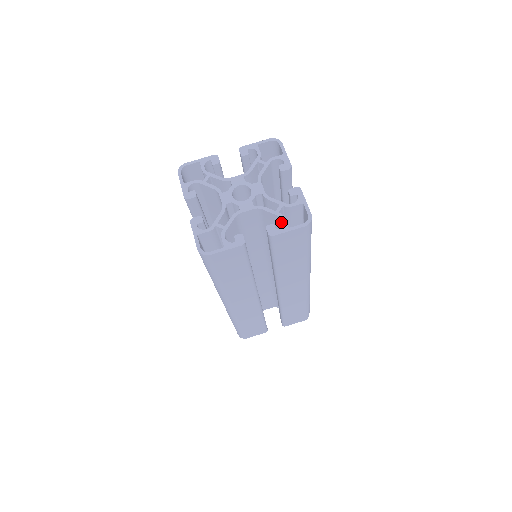
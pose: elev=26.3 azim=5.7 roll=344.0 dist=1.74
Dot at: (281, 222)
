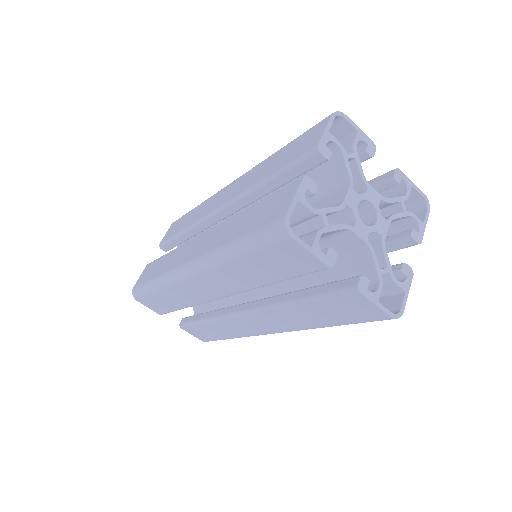
Dot at: (403, 219)
